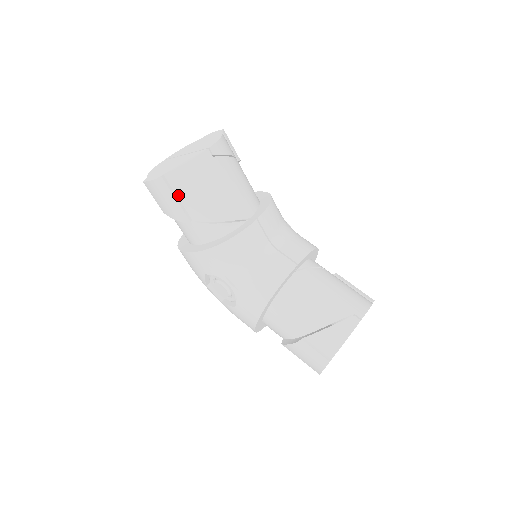
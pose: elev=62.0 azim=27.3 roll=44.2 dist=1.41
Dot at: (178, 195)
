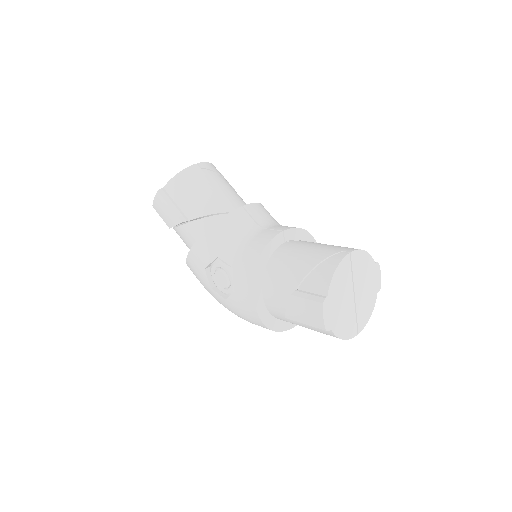
Dot at: (176, 201)
